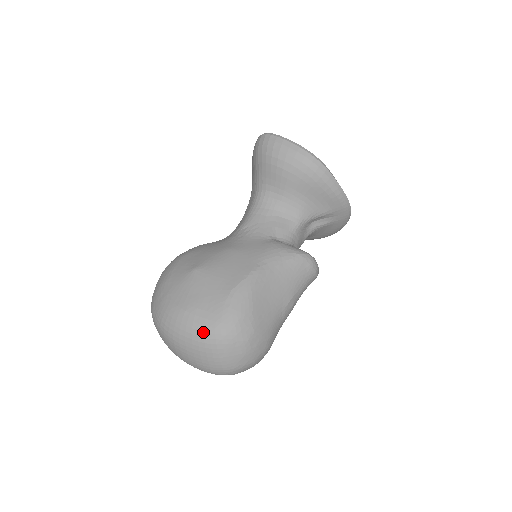
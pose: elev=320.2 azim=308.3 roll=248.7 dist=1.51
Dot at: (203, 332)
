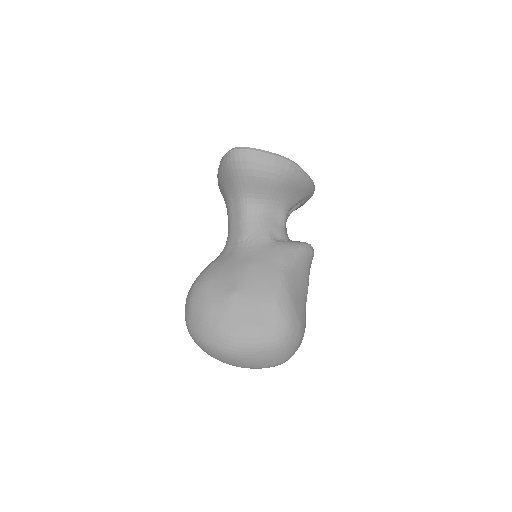
Dot at: (268, 343)
